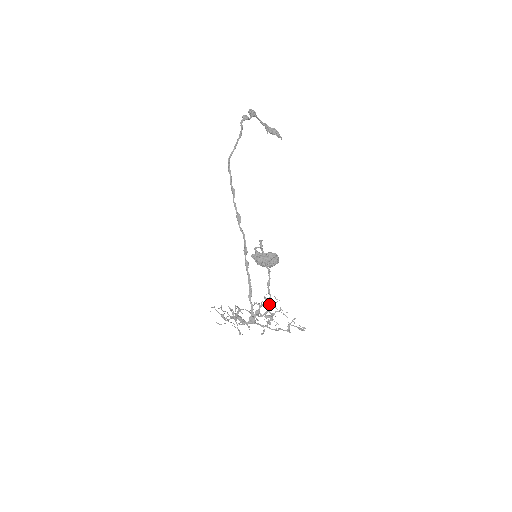
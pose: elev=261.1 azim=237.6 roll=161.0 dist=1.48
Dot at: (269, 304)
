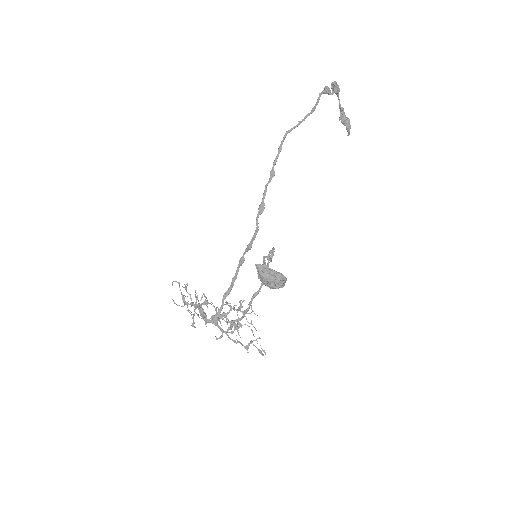
Dot at: (243, 314)
